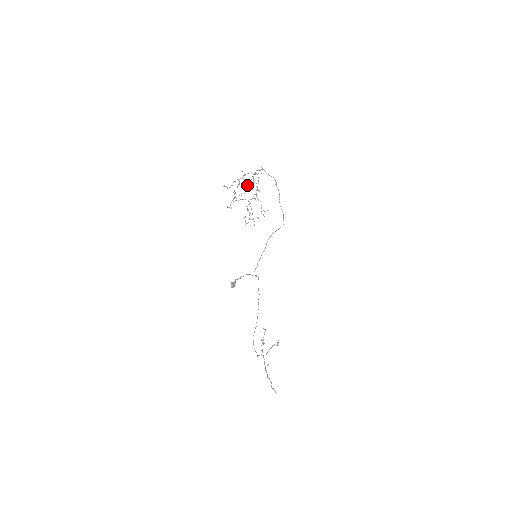
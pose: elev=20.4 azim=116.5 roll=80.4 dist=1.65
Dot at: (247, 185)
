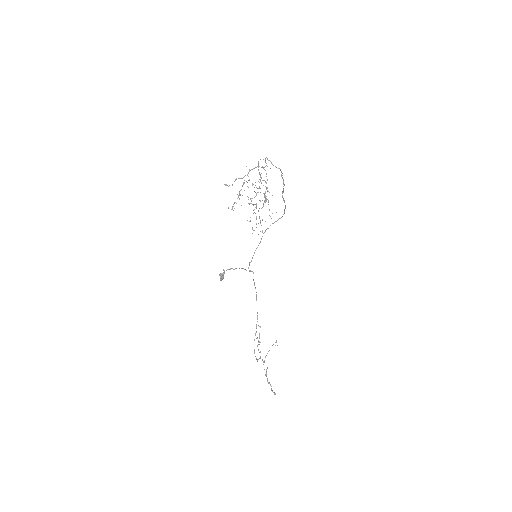
Dot at: (256, 187)
